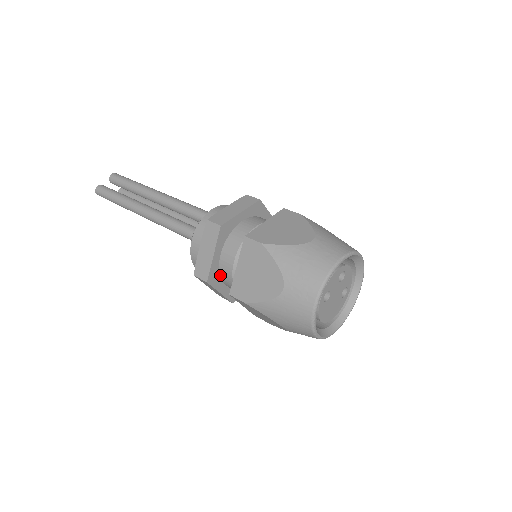
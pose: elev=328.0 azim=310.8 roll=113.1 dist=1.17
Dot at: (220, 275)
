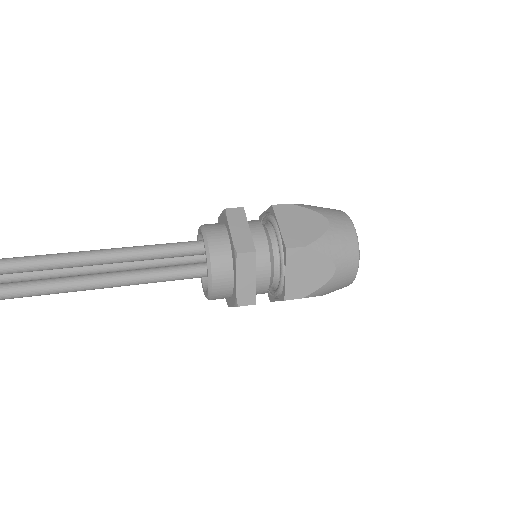
Dot at: occluded
